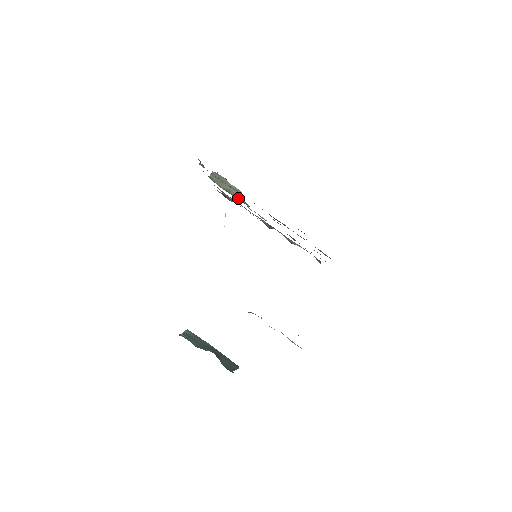
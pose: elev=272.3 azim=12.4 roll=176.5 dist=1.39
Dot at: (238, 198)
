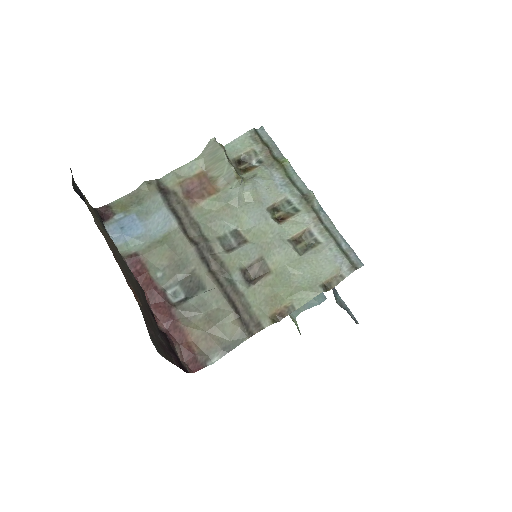
Dot at: (211, 202)
